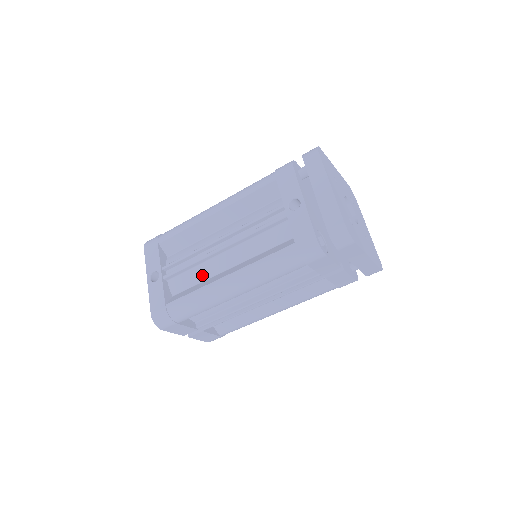
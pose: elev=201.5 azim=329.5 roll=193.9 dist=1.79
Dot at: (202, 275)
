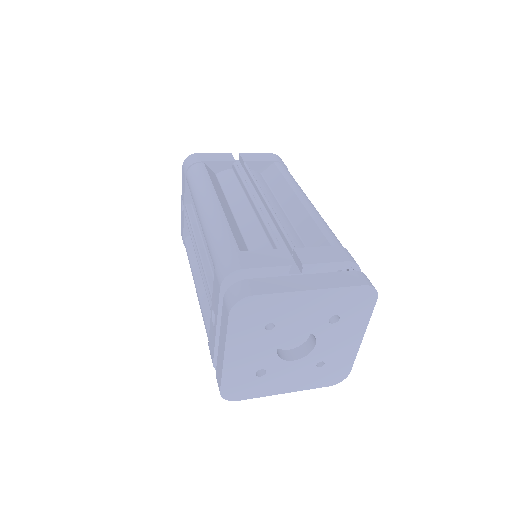
Dot at: occluded
